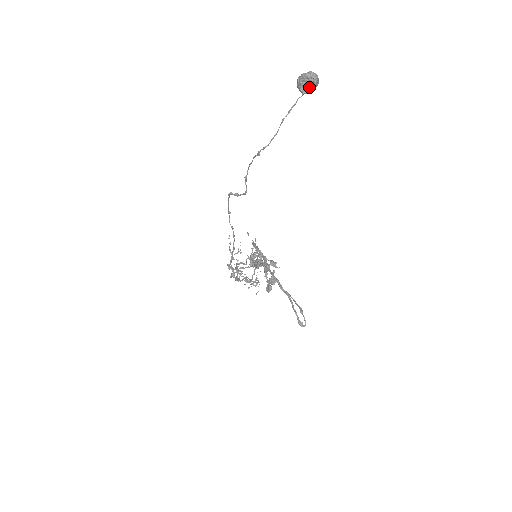
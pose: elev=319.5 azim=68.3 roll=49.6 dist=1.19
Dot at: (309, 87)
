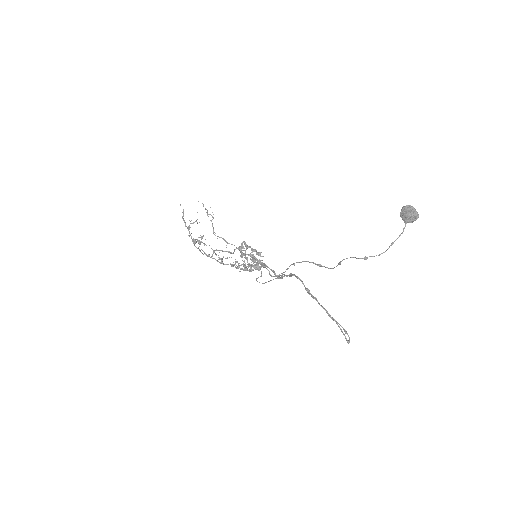
Dot at: (412, 221)
